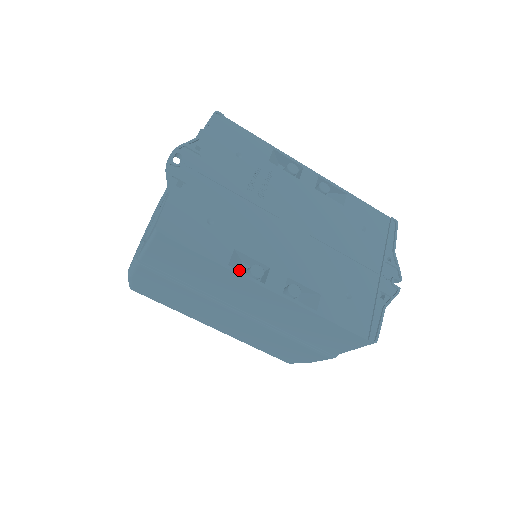
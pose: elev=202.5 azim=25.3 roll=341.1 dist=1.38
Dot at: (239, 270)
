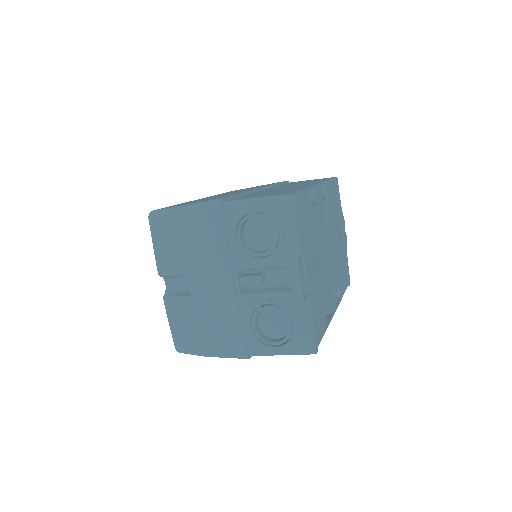
Dot at: occluded
